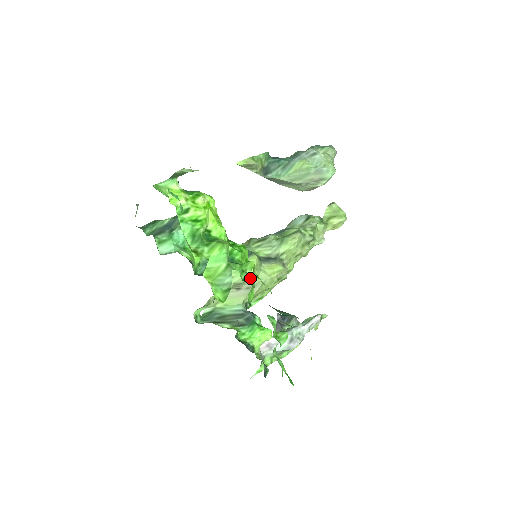
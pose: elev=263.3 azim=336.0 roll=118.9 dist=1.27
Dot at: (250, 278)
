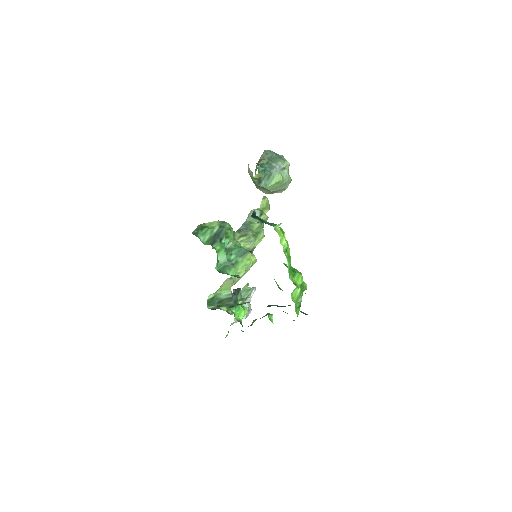
Dot at: occluded
